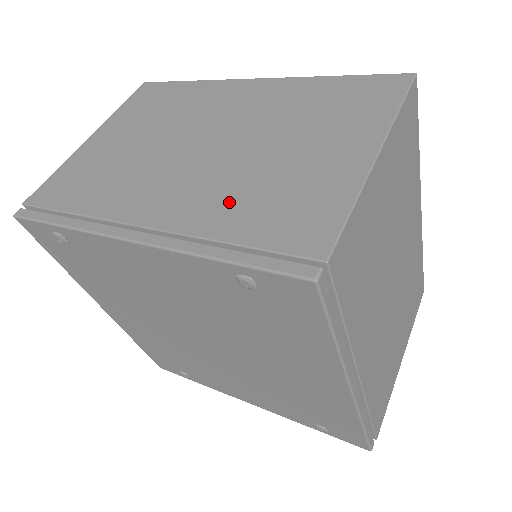
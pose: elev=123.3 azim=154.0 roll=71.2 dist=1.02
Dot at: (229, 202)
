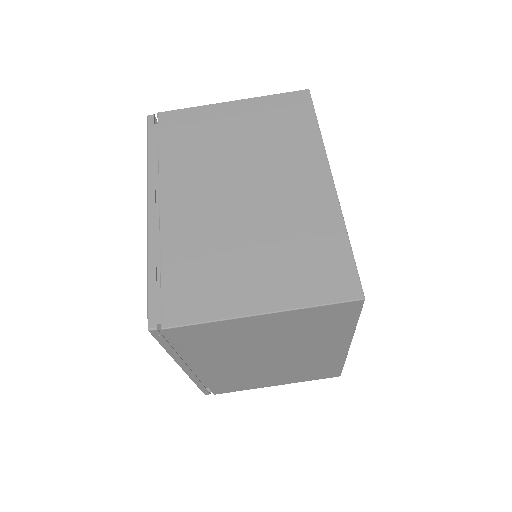
Dot at: (193, 246)
